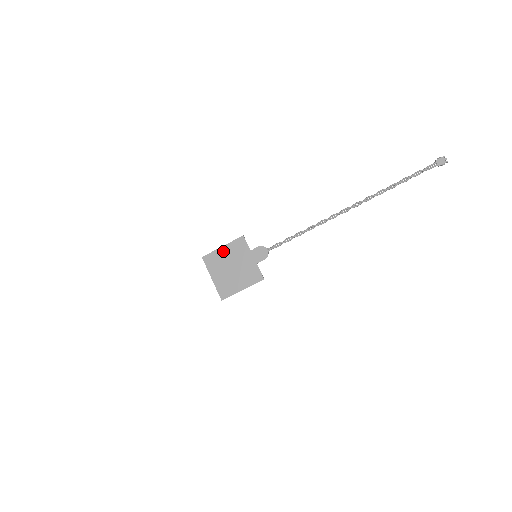
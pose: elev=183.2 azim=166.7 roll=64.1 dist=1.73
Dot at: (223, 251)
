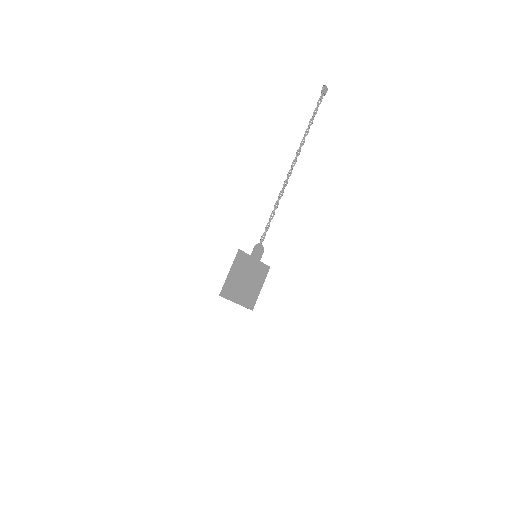
Dot at: (232, 275)
